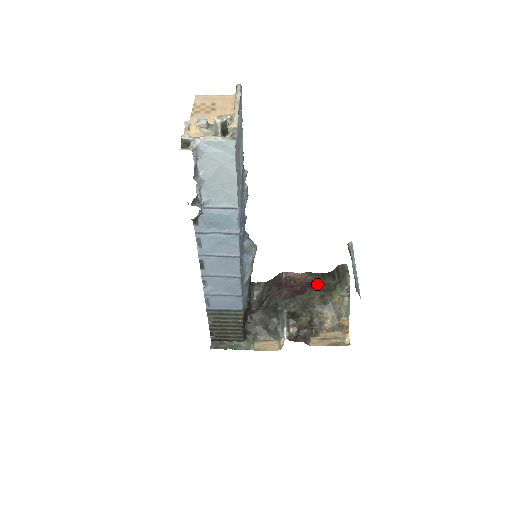
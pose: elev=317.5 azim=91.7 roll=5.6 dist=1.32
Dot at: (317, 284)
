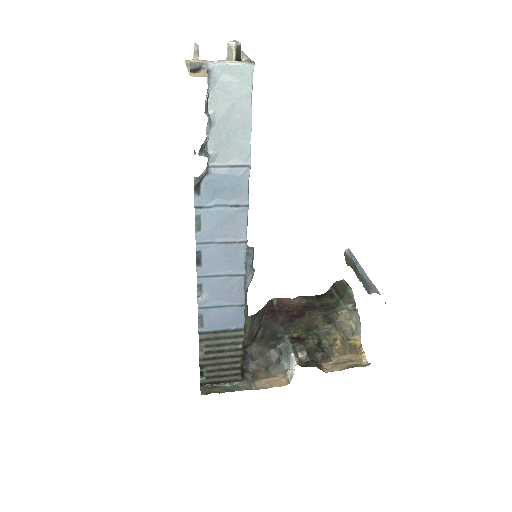
Dot at: (315, 306)
